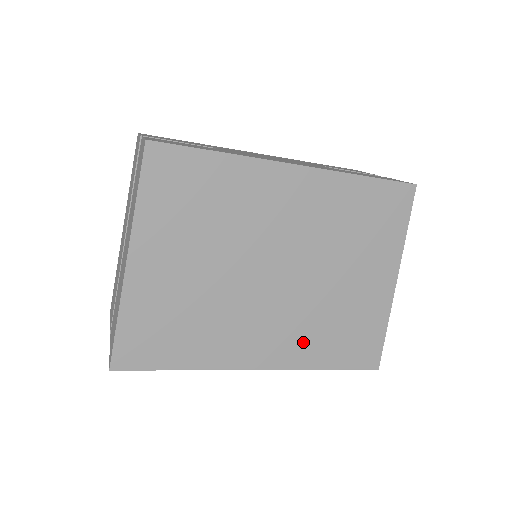
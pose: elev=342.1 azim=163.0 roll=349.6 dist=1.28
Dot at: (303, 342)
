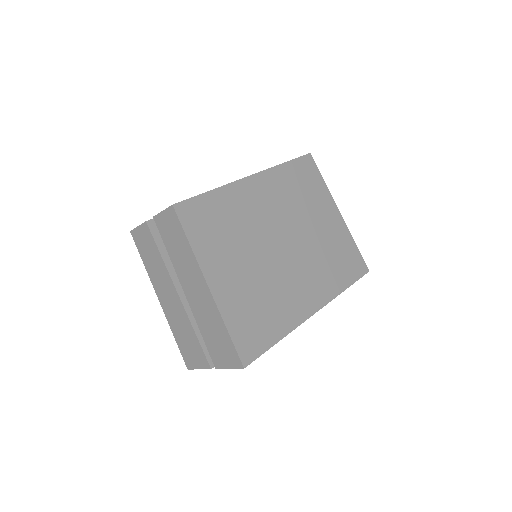
Dot at: (325, 279)
